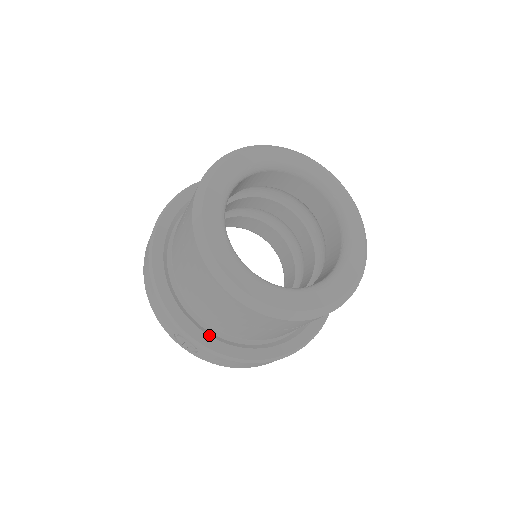
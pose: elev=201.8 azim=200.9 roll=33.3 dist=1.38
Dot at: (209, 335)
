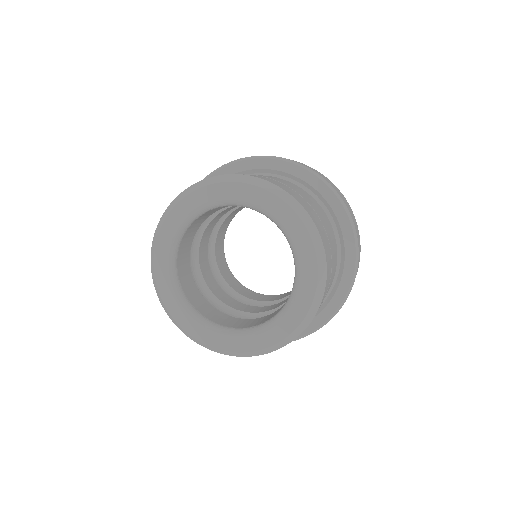
Dot at: occluded
